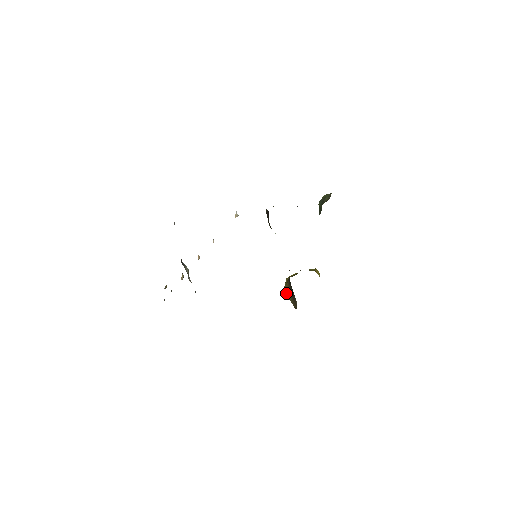
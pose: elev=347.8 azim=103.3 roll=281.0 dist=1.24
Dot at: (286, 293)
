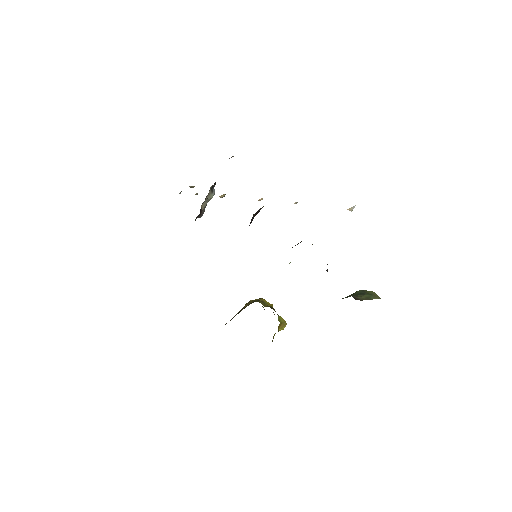
Dot at: (245, 305)
